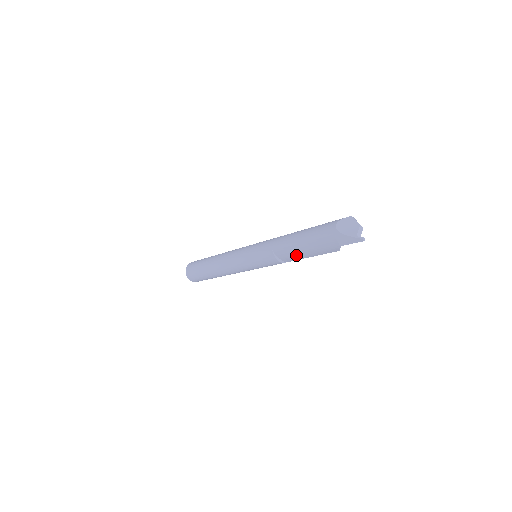
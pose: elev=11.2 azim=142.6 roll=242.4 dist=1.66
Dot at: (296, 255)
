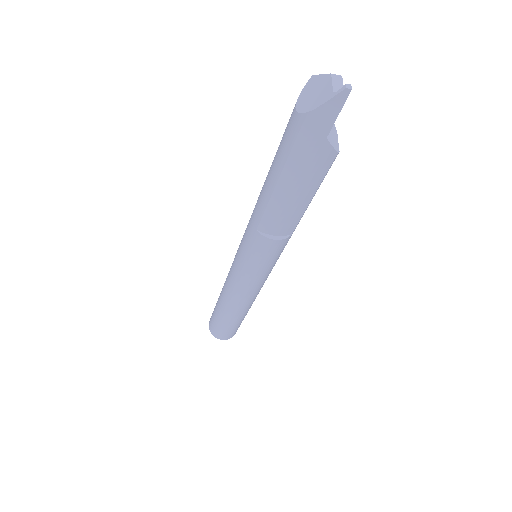
Dot at: (288, 212)
